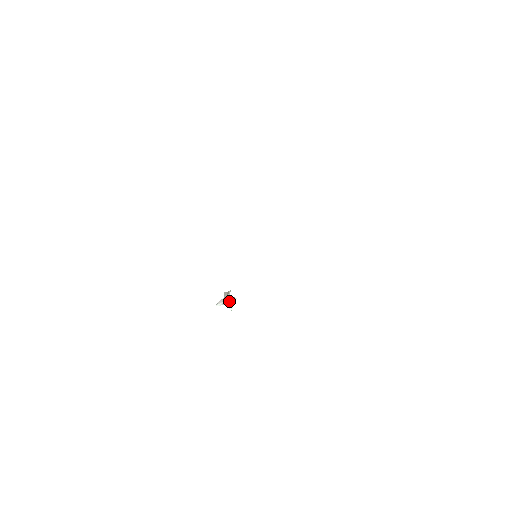
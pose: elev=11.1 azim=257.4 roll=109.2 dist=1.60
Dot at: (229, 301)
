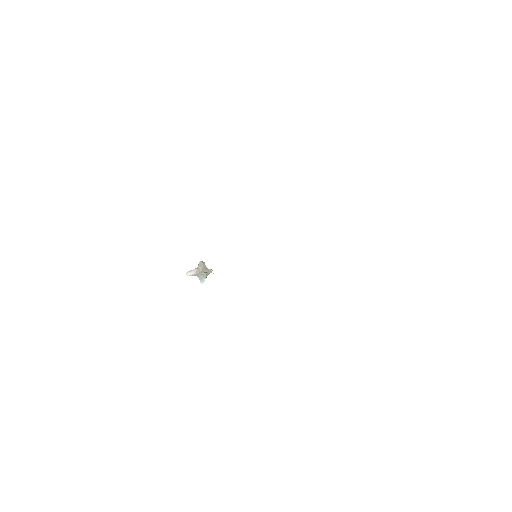
Dot at: (203, 275)
